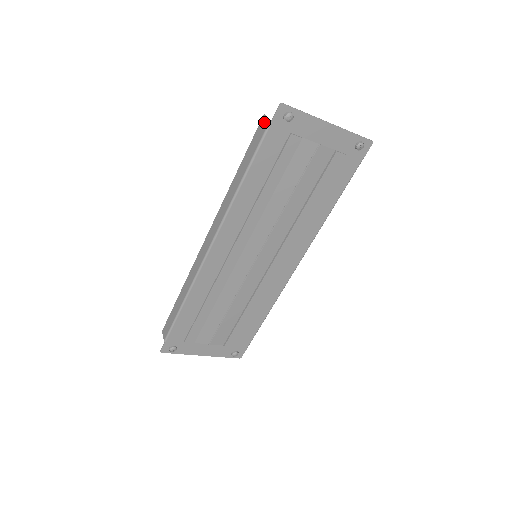
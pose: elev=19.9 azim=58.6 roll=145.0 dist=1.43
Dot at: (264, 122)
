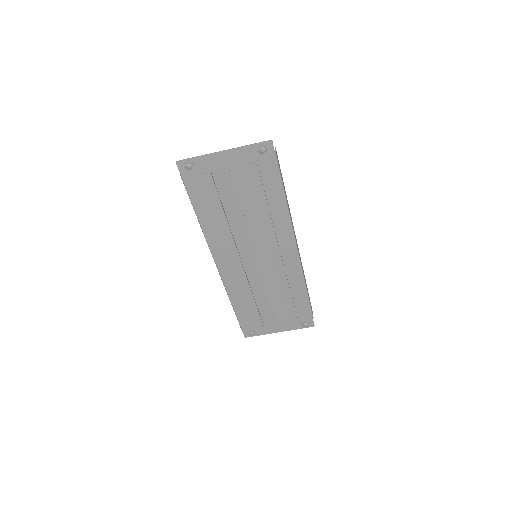
Dot at: occluded
